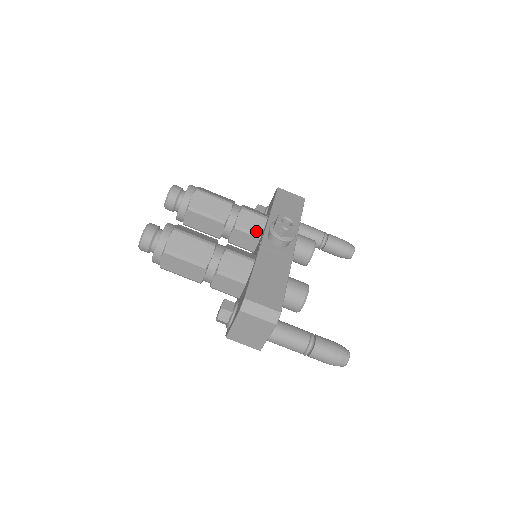
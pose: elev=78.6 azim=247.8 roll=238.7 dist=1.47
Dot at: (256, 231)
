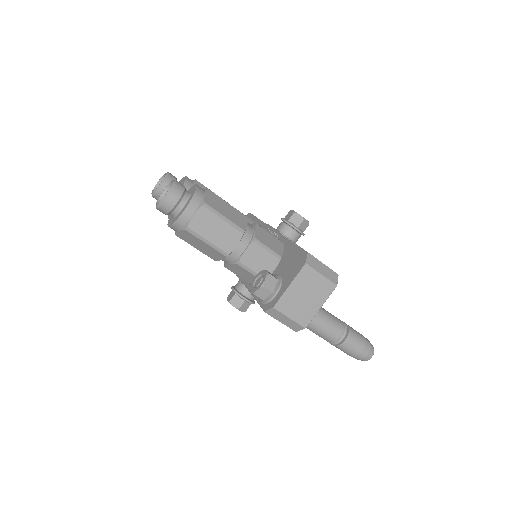
Dot at: occluded
